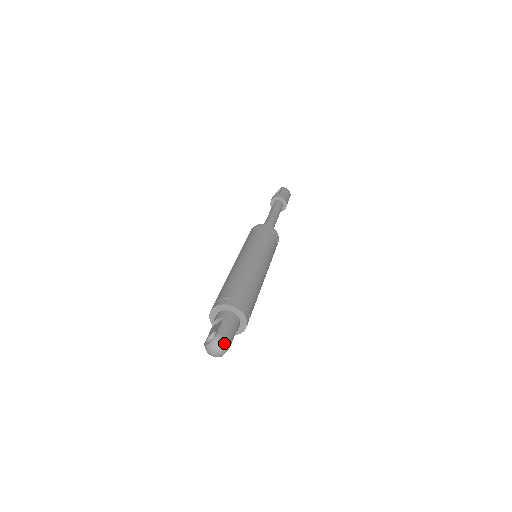
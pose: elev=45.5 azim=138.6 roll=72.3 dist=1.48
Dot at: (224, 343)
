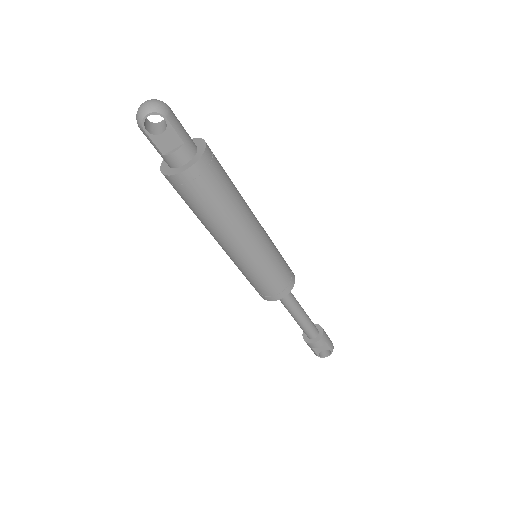
Dot at: (164, 104)
